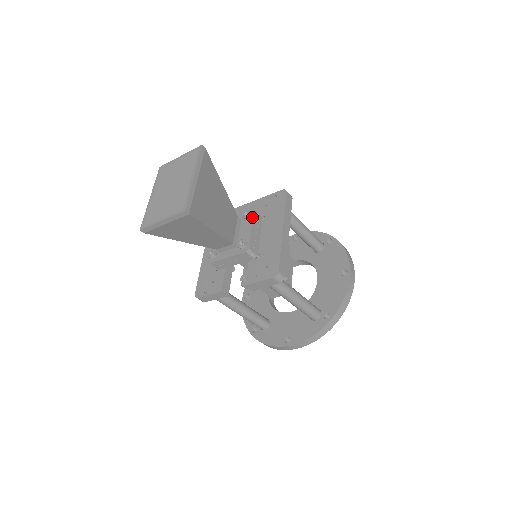
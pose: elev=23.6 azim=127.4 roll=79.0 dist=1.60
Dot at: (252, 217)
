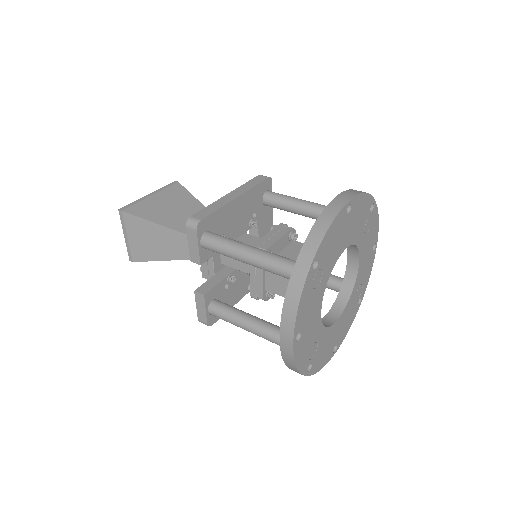
Dot at: occluded
